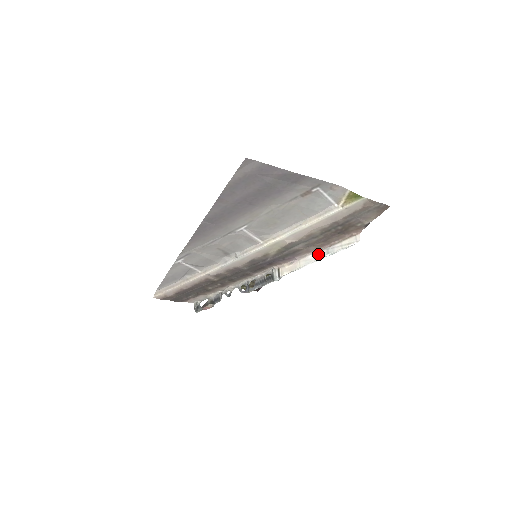
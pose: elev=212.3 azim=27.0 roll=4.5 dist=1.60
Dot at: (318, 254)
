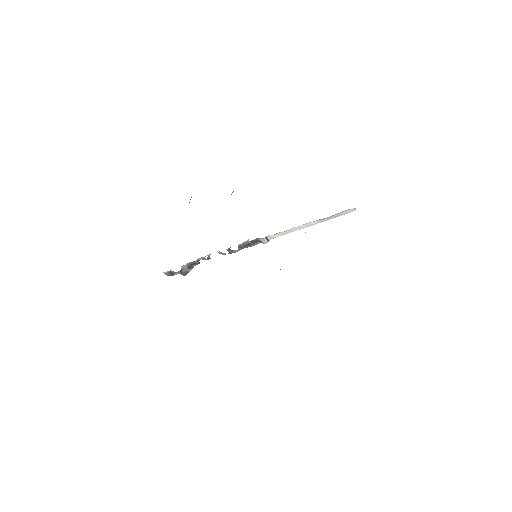
Dot at: (311, 223)
